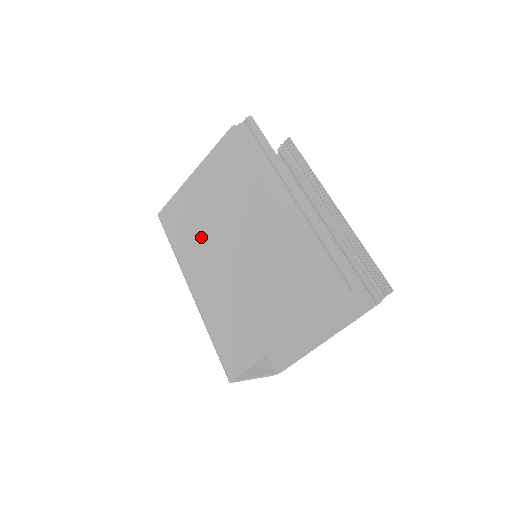
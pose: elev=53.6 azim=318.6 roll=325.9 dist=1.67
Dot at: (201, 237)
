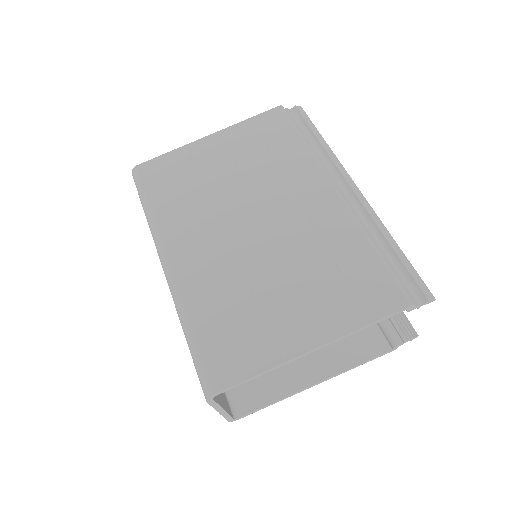
Dot at: (204, 204)
